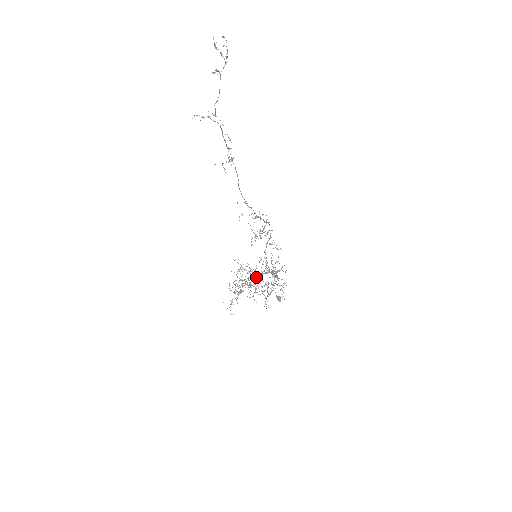
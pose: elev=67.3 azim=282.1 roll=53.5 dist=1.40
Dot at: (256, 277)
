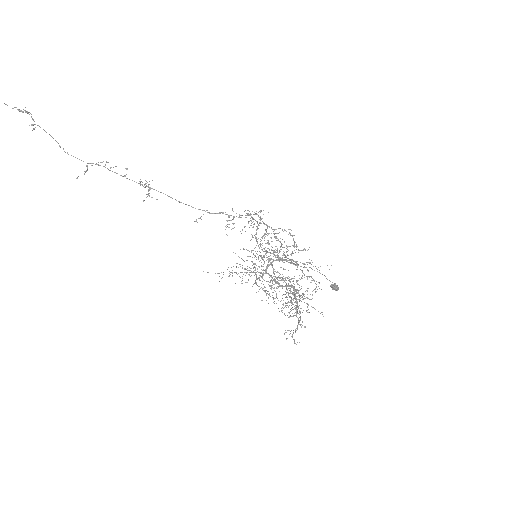
Dot at: (277, 279)
